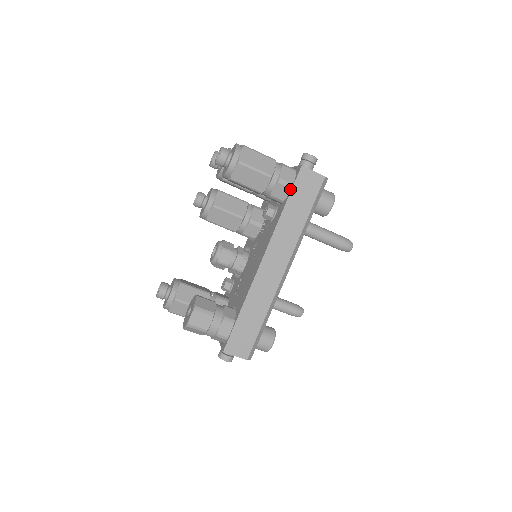
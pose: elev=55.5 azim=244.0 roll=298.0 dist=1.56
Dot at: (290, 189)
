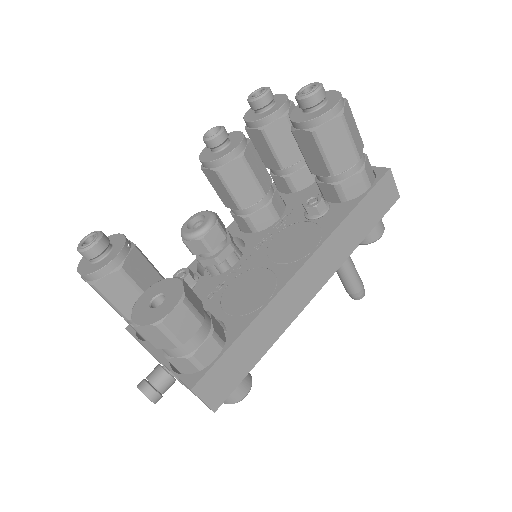
Dot at: (366, 189)
